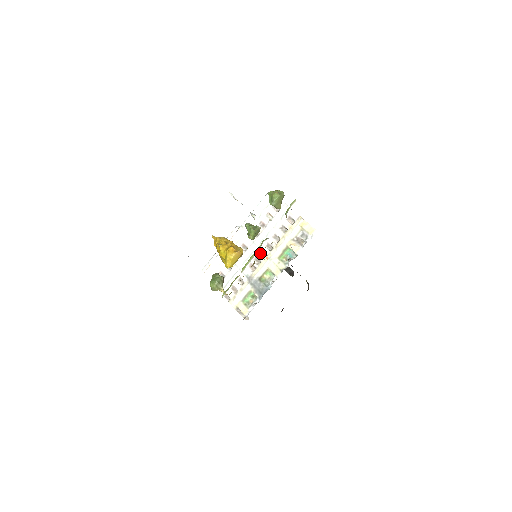
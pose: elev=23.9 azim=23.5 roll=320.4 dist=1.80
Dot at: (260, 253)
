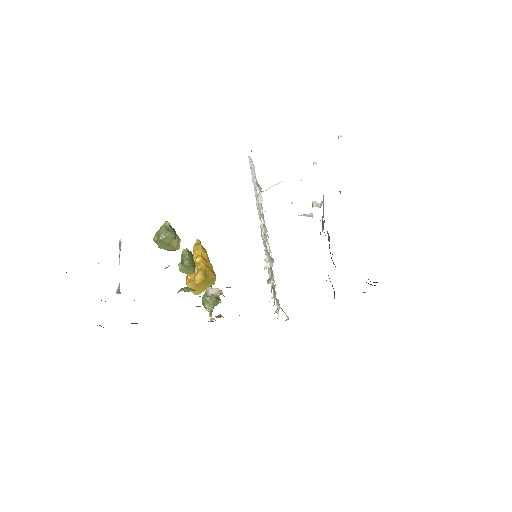
Dot at: occluded
